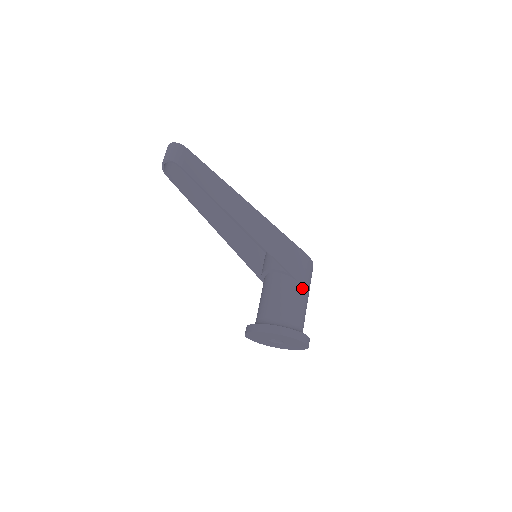
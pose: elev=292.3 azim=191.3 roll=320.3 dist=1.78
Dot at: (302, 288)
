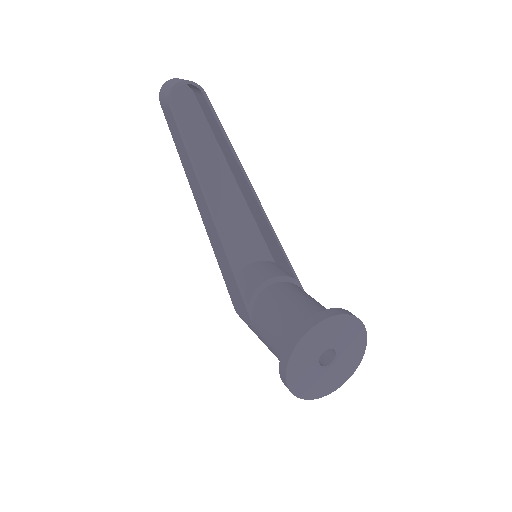
Dot at: occluded
